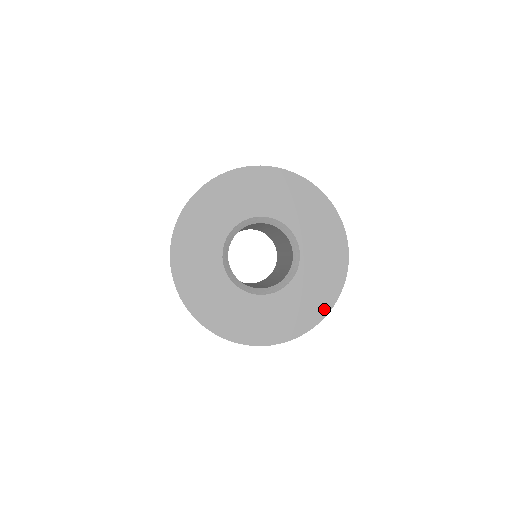
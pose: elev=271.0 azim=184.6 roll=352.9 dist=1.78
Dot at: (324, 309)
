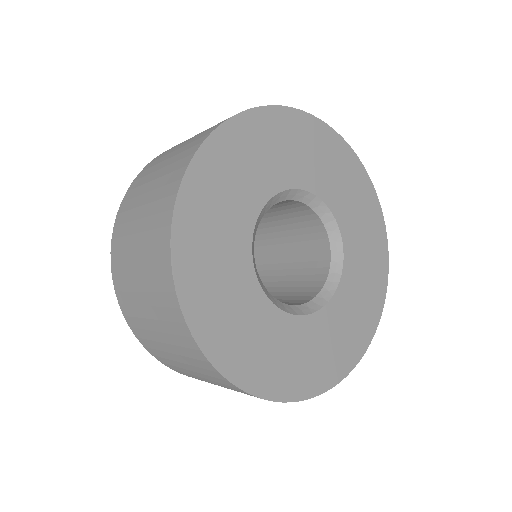
Dot at: (305, 389)
